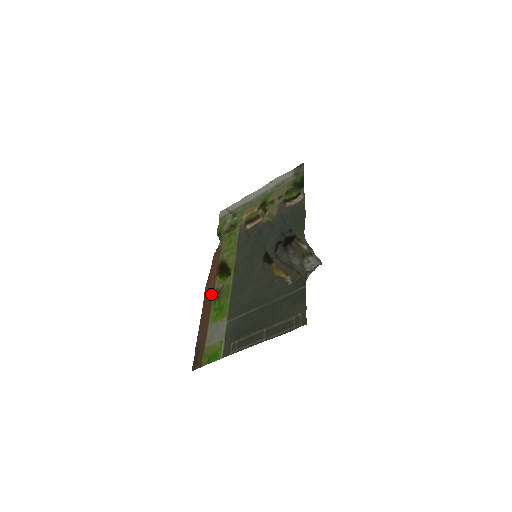
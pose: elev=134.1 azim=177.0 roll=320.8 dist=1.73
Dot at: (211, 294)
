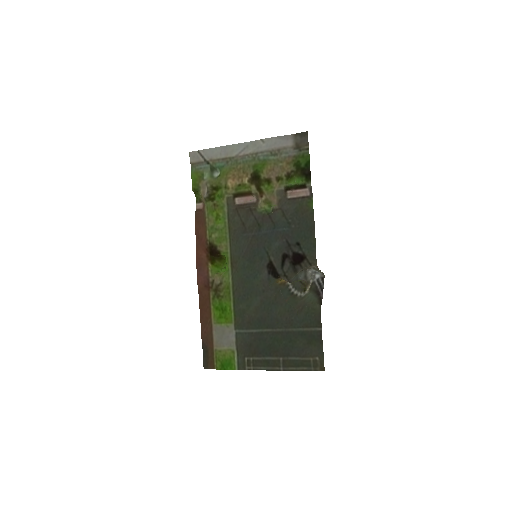
Dot at: (207, 286)
